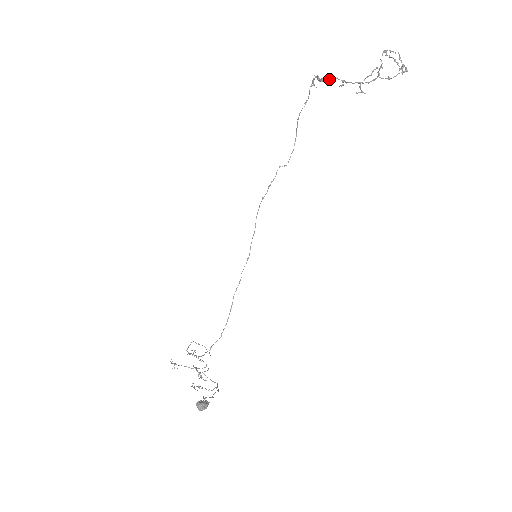
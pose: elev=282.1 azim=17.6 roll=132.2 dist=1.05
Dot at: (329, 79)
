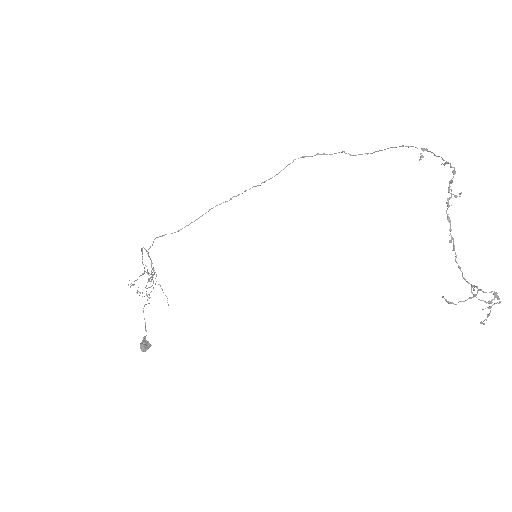
Dot at: (450, 228)
